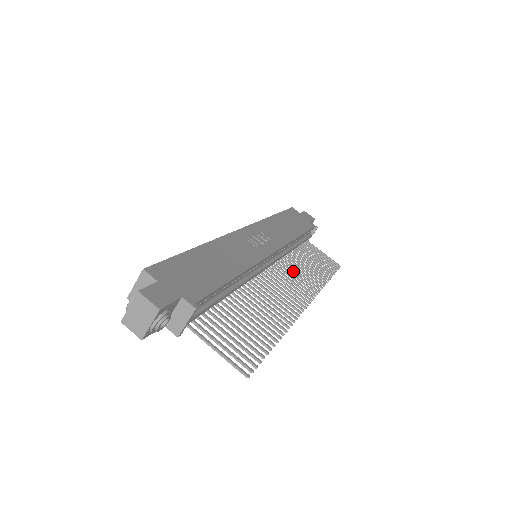
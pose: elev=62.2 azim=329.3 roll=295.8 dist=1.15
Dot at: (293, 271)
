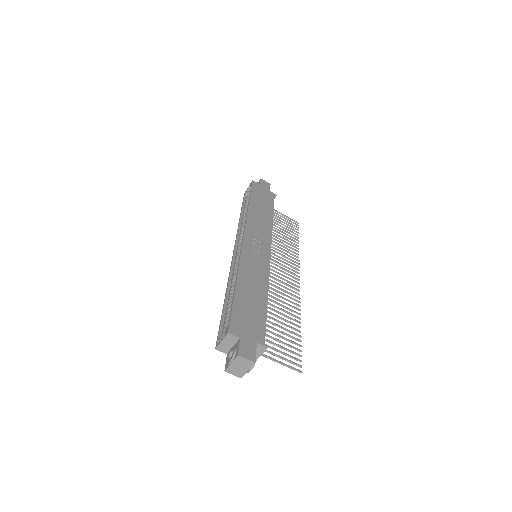
Dot at: (278, 253)
